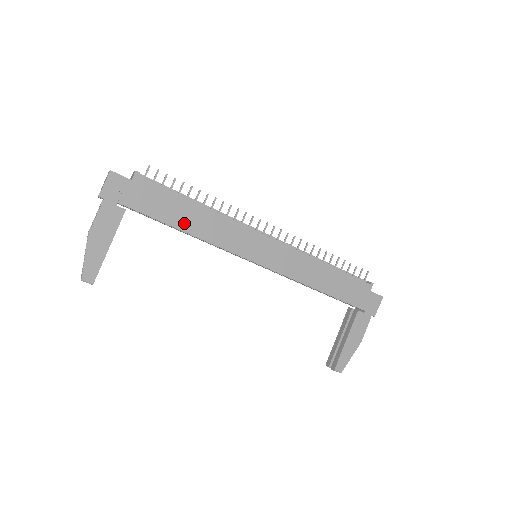
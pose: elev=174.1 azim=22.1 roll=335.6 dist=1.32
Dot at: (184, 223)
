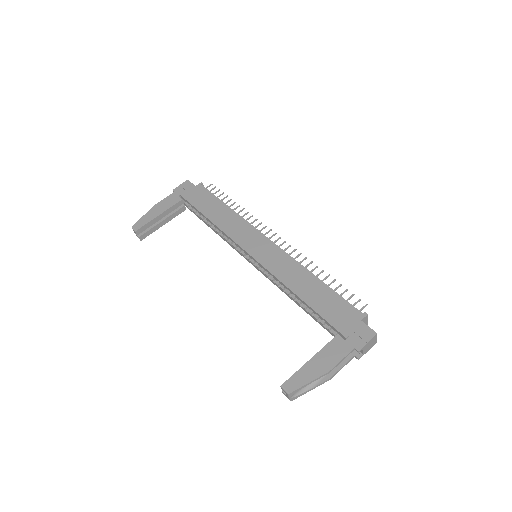
Dot at: (212, 214)
